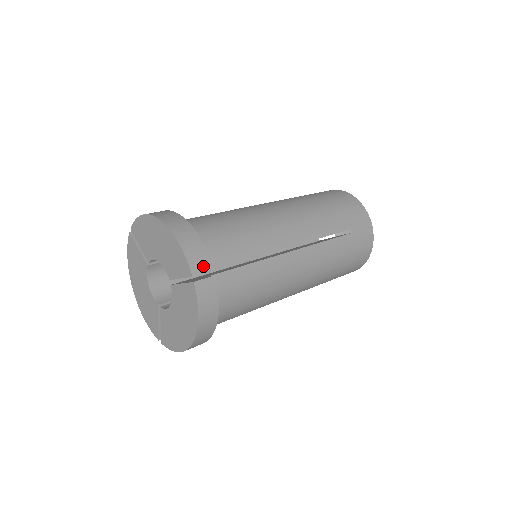
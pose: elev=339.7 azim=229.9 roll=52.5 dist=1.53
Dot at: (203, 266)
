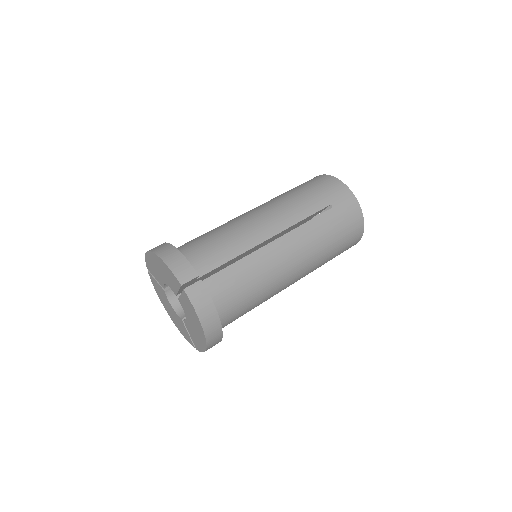
Dot at: (189, 275)
